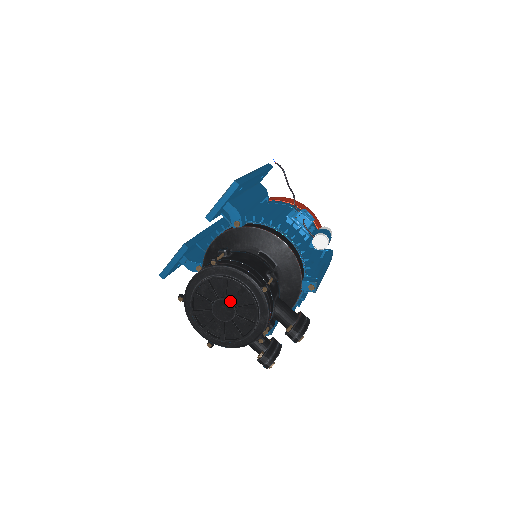
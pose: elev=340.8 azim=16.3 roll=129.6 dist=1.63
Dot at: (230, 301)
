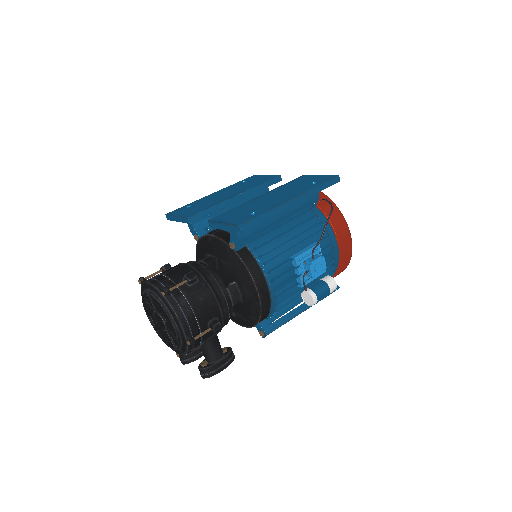
Dot at: (165, 323)
